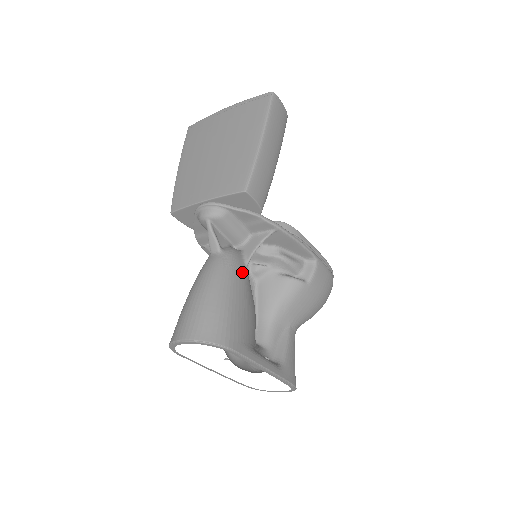
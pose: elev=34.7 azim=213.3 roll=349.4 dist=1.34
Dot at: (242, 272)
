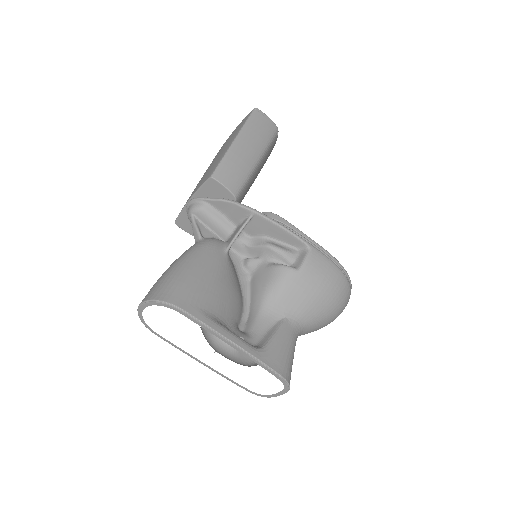
Dot at: (218, 254)
